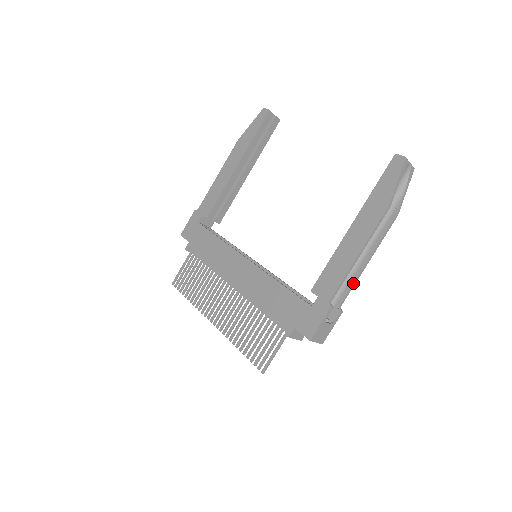
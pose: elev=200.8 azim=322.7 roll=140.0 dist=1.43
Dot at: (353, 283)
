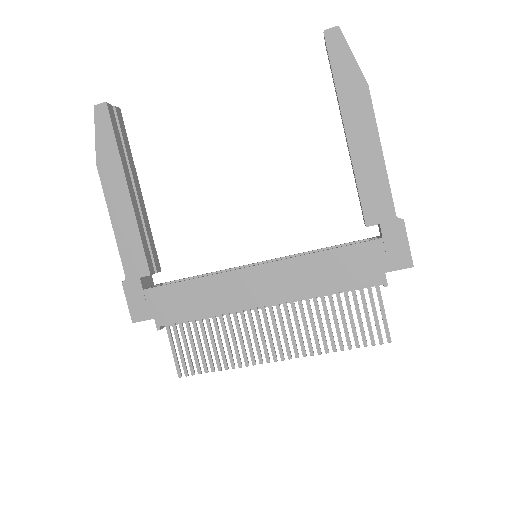
Dot at: occluded
